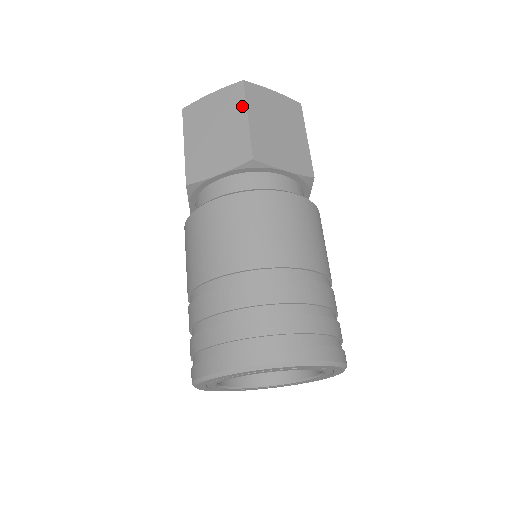
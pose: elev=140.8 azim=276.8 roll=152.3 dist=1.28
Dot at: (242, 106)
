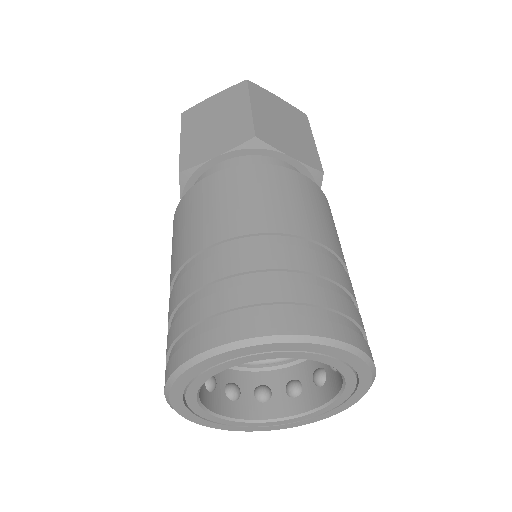
Dot at: (245, 98)
